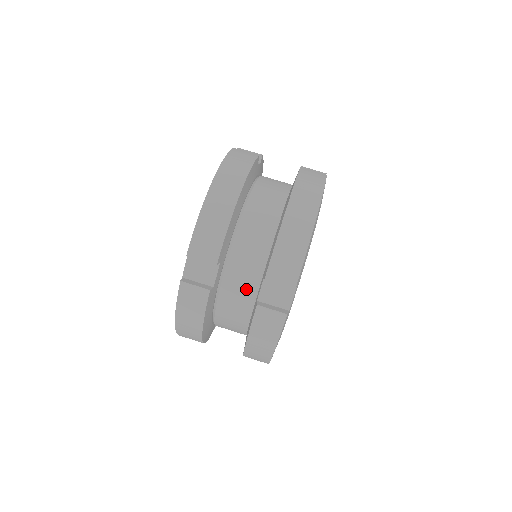
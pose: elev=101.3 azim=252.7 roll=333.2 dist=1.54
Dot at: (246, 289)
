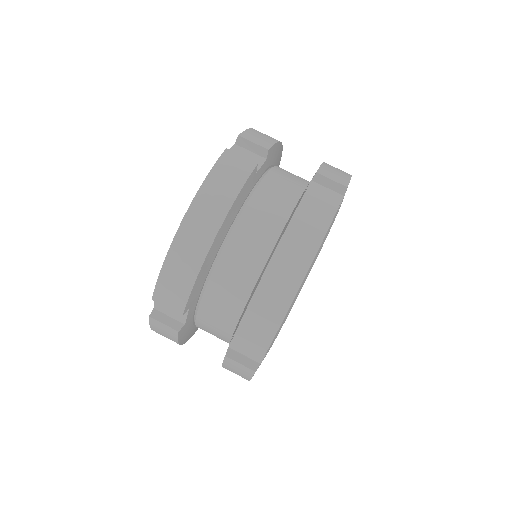
Dot at: (221, 327)
